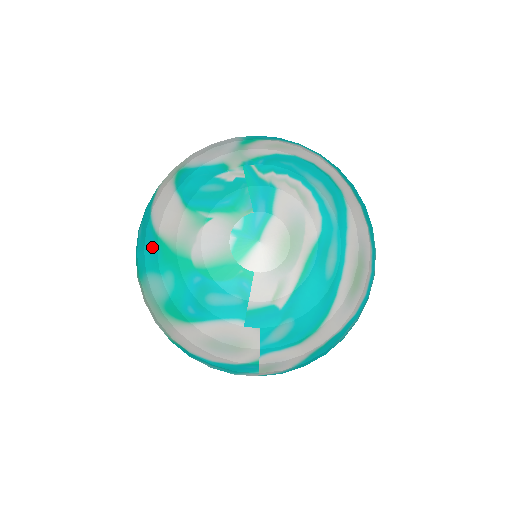
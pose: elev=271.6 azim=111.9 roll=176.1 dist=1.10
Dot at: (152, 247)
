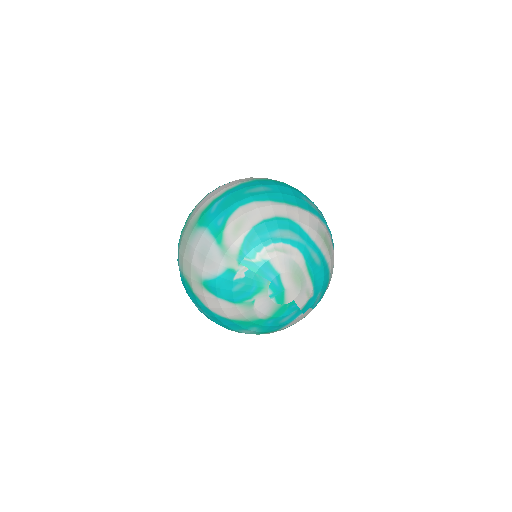
Dot at: (231, 324)
